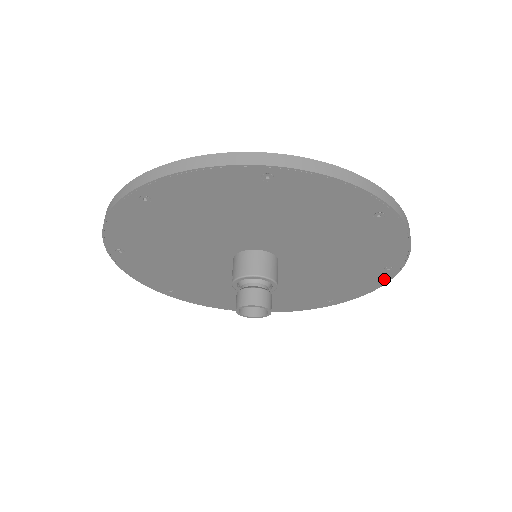
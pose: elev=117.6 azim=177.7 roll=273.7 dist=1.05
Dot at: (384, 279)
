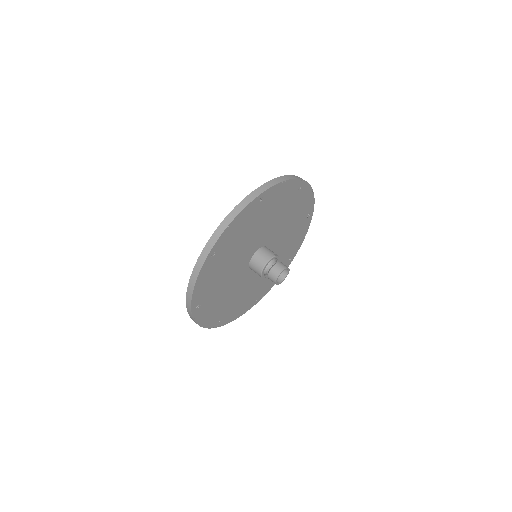
Dot at: (307, 188)
